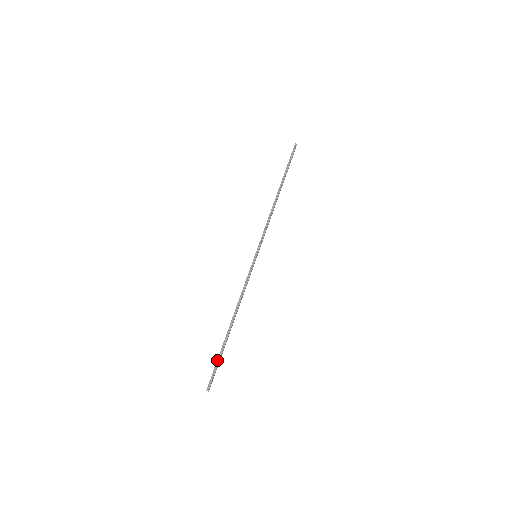
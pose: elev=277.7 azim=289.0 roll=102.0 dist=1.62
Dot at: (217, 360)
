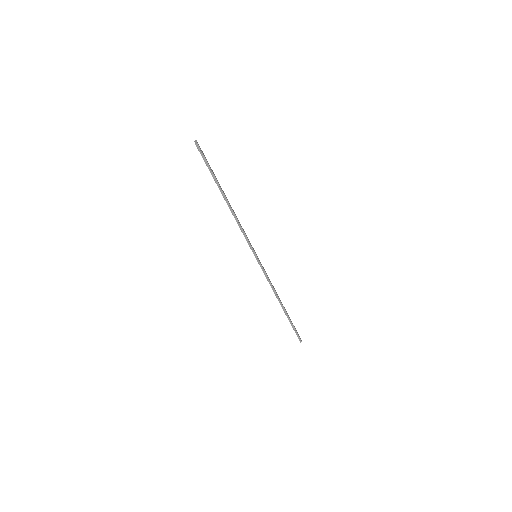
Dot at: (292, 327)
